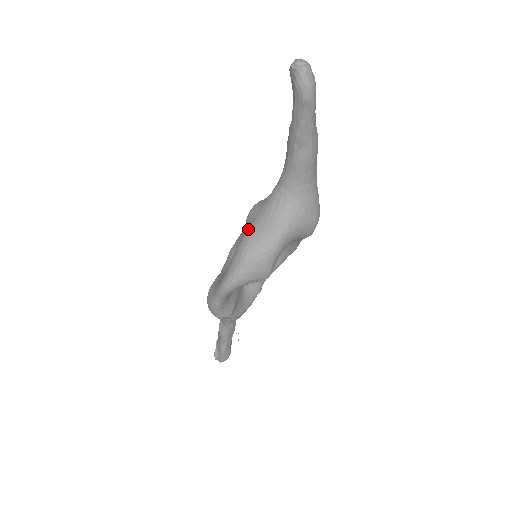
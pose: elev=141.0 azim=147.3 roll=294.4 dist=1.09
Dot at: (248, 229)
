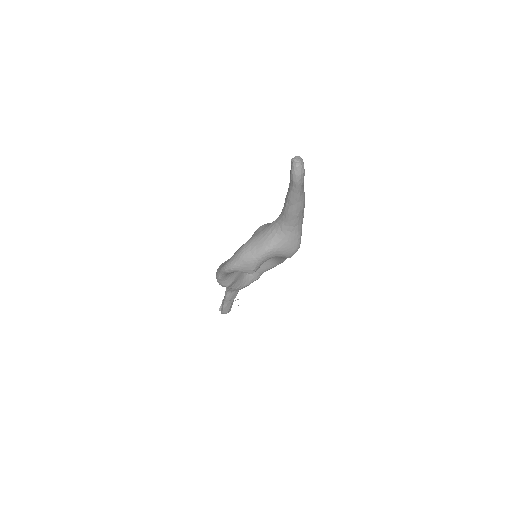
Dot at: (250, 239)
